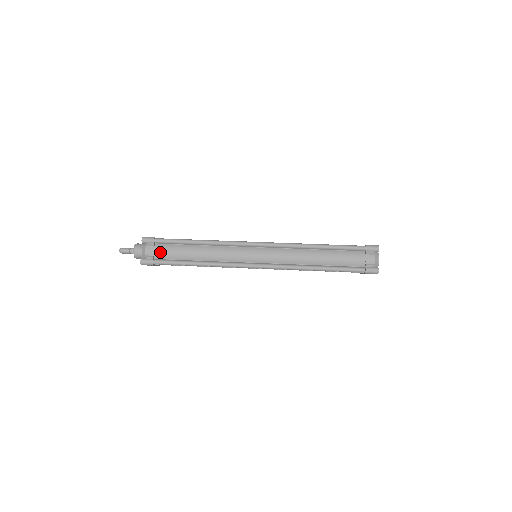
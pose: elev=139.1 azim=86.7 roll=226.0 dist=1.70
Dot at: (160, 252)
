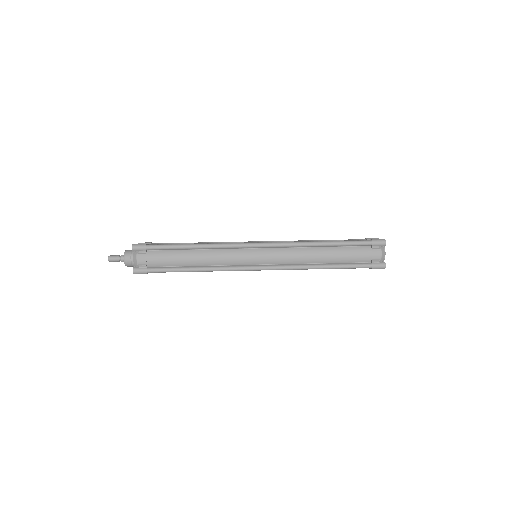
Dot at: (153, 260)
